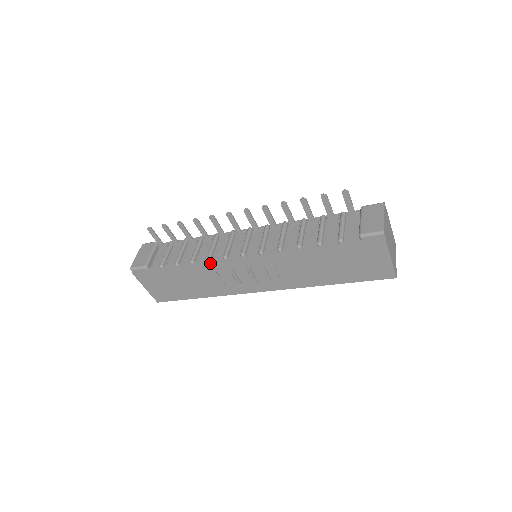
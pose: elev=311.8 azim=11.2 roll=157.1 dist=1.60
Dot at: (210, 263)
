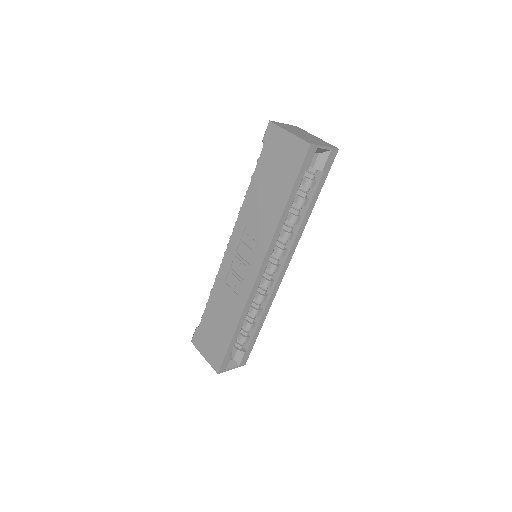
Dot at: (217, 275)
